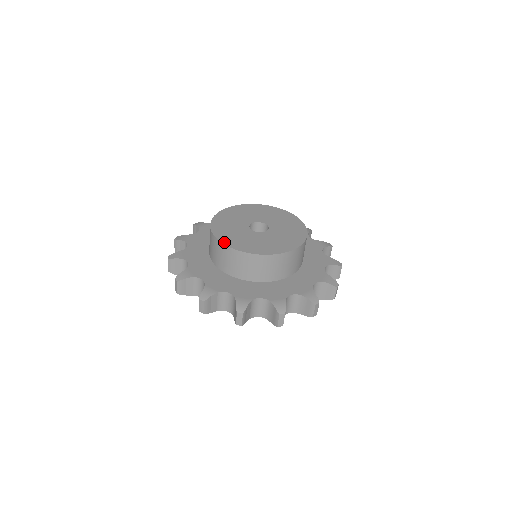
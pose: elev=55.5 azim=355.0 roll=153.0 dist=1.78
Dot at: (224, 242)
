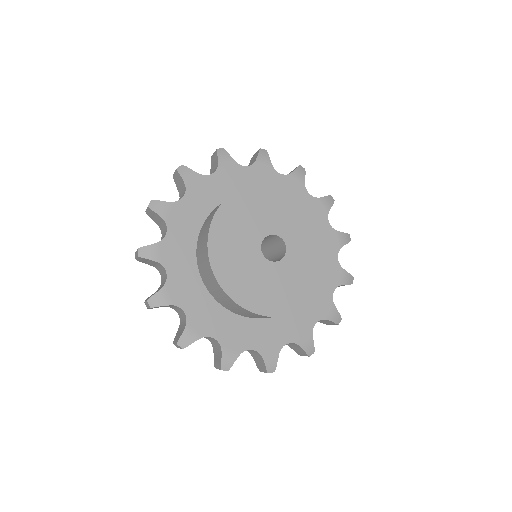
Dot at: (212, 231)
